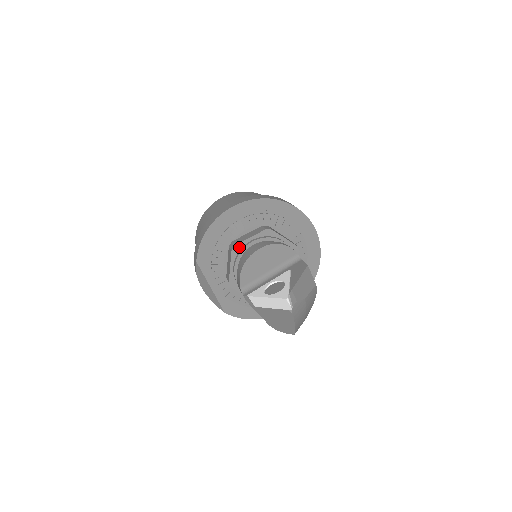
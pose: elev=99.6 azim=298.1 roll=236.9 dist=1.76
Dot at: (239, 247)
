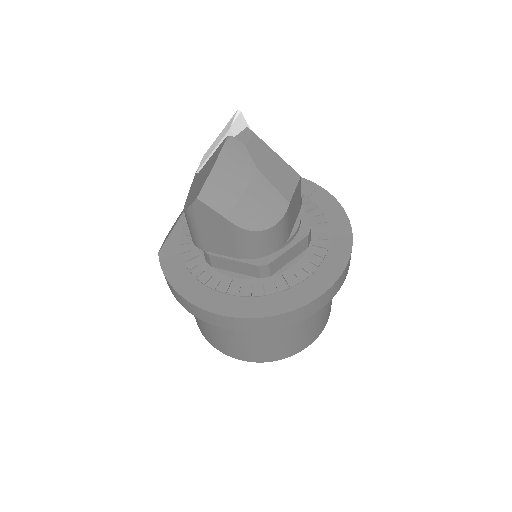
Dot at: occluded
